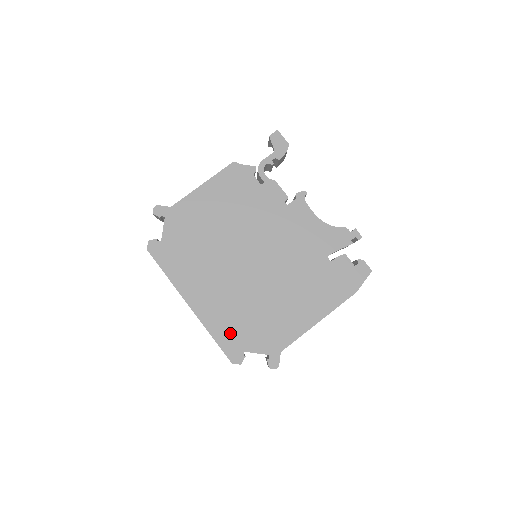
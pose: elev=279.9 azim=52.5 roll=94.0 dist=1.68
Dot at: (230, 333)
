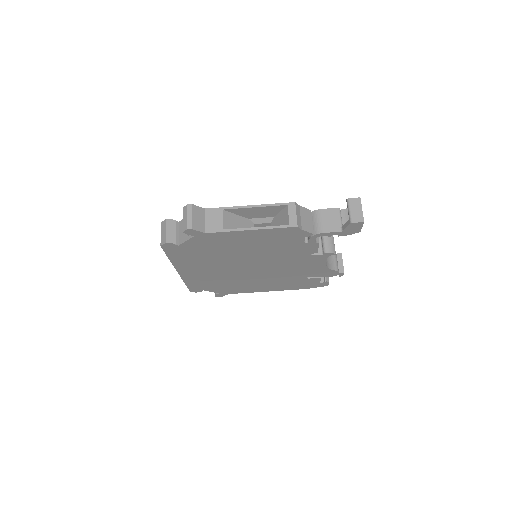
Dot at: (200, 284)
